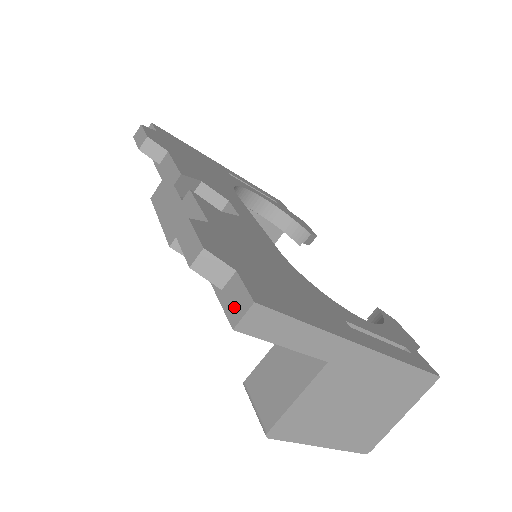
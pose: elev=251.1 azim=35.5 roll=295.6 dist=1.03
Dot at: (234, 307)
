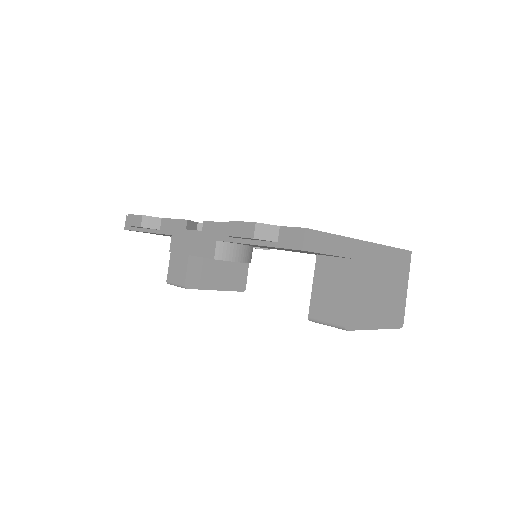
Dot at: (294, 241)
